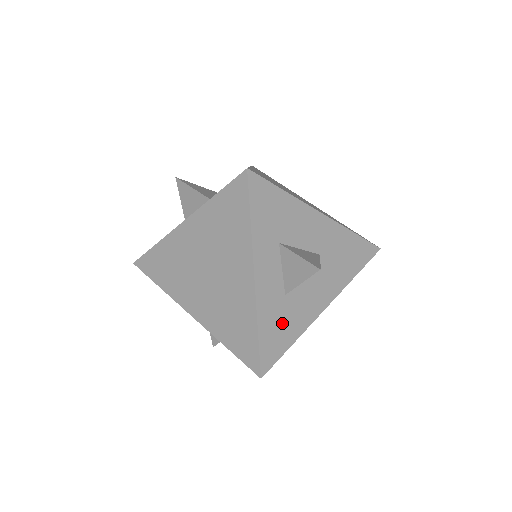
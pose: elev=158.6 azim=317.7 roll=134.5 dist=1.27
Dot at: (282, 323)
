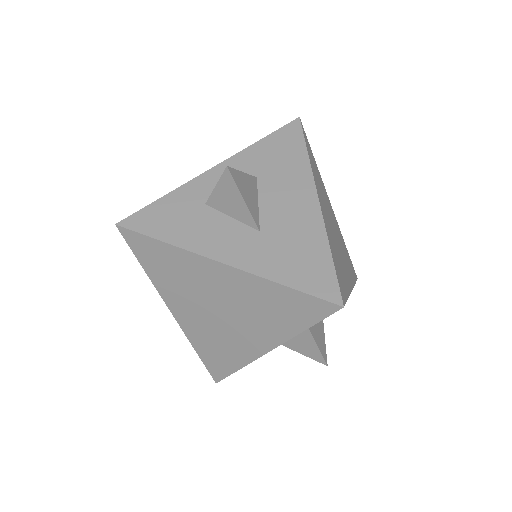
Dot at: occluded
